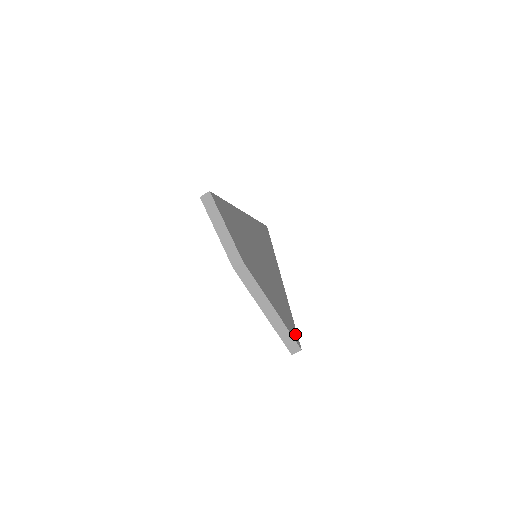
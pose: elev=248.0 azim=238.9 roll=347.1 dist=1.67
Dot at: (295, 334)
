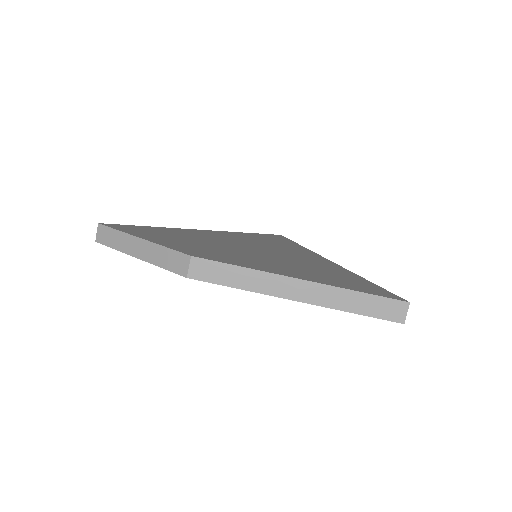
Dot at: (381, 292)
